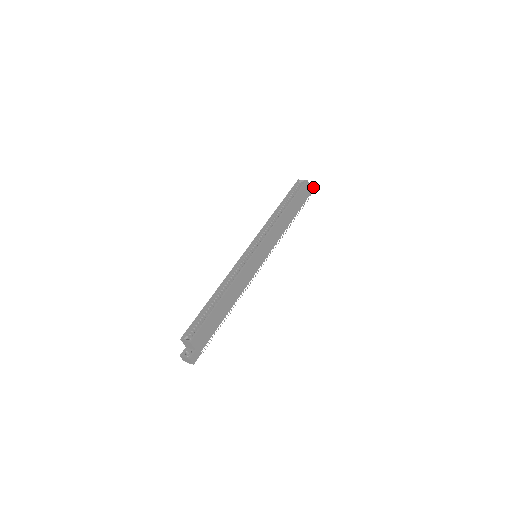
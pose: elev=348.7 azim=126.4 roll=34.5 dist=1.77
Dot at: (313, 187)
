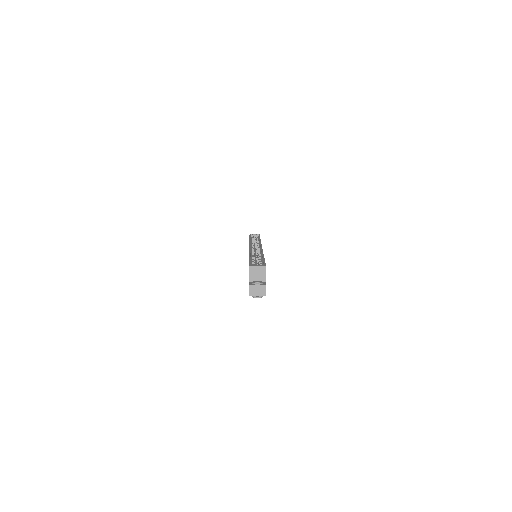
Dot at: occluded
